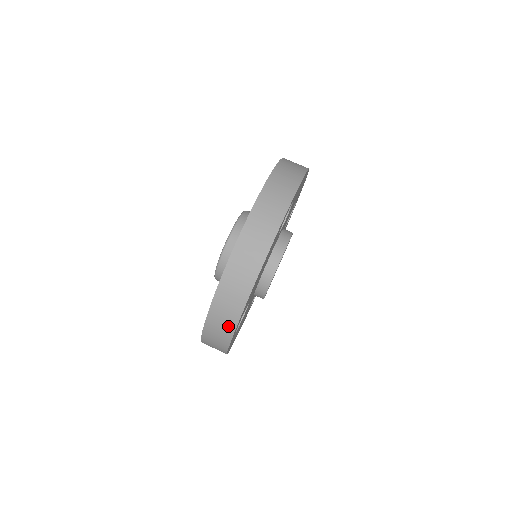
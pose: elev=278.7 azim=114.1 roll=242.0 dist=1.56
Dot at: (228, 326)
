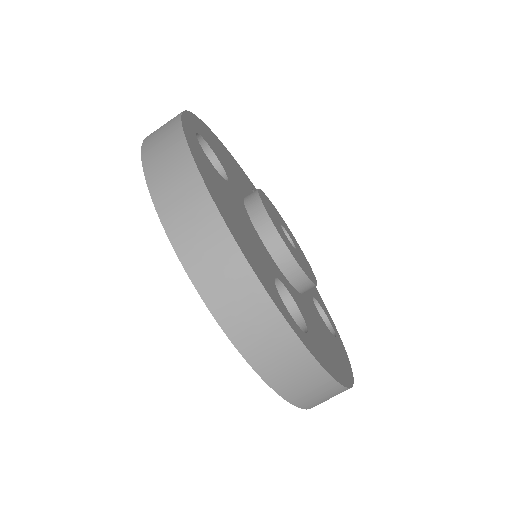
Dot at: (258, 306)
